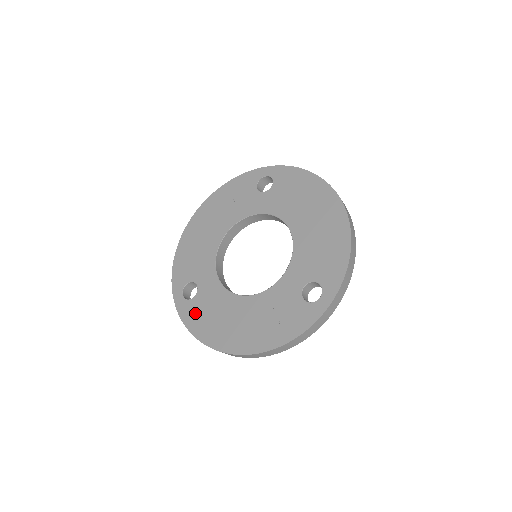
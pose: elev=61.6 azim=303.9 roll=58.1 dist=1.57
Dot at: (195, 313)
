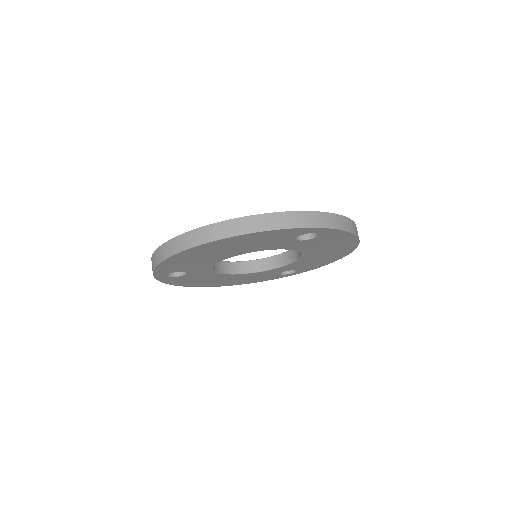
Dot at: occluded
